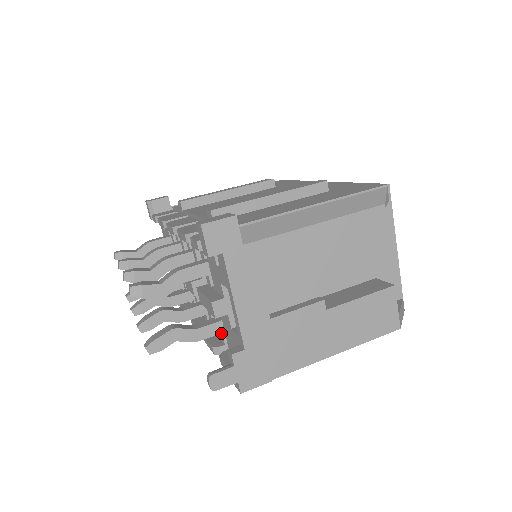
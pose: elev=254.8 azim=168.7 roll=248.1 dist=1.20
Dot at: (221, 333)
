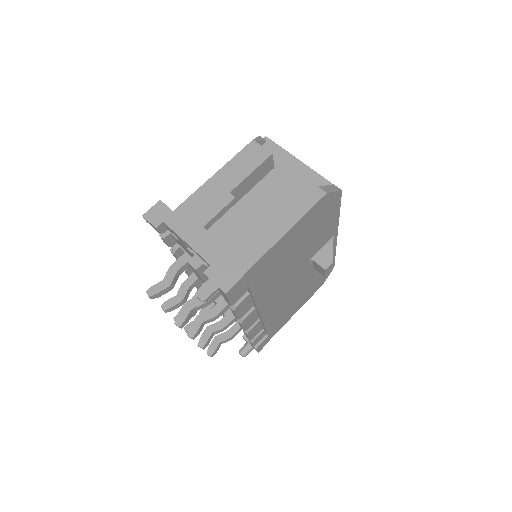
Dot at: occluded
